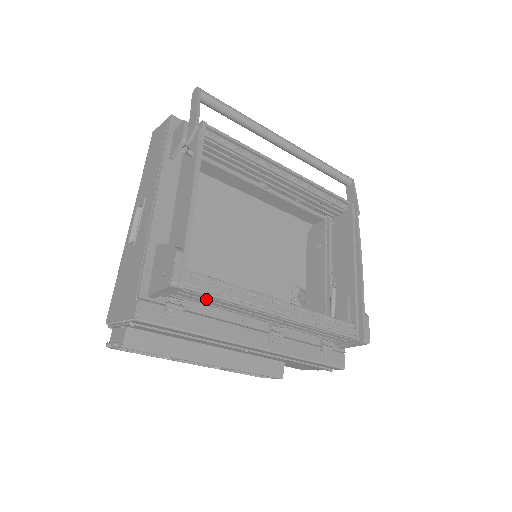
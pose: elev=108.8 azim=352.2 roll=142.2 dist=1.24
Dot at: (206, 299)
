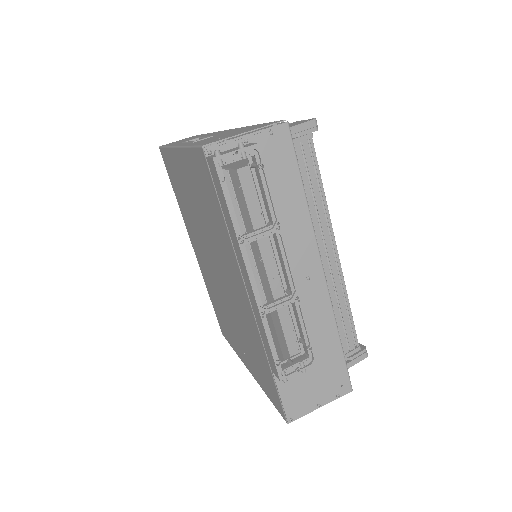
Dot at: (310, 174)
